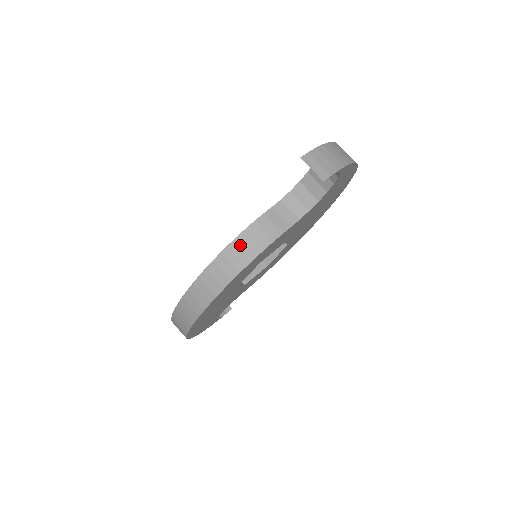
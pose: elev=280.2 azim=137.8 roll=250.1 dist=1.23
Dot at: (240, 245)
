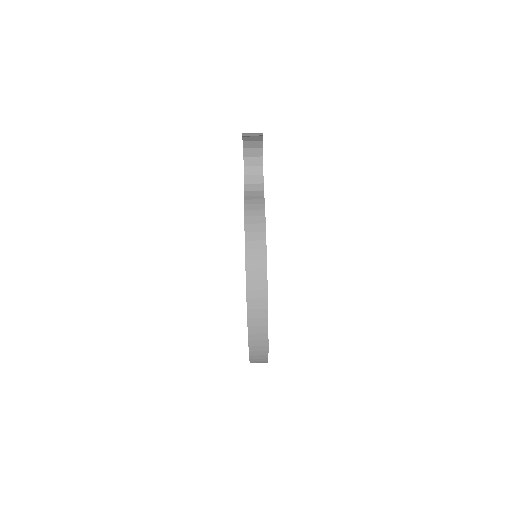
Dot at: (251, 220)
